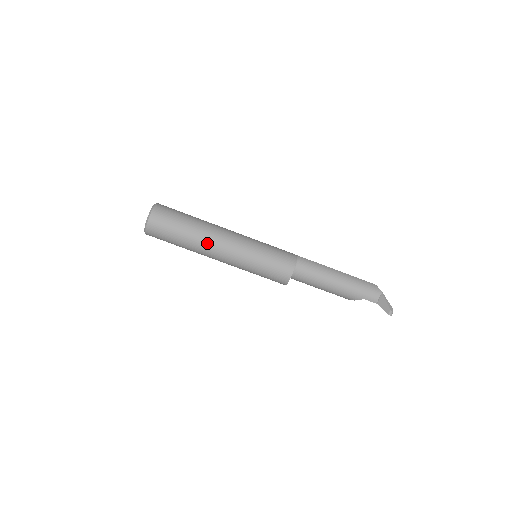
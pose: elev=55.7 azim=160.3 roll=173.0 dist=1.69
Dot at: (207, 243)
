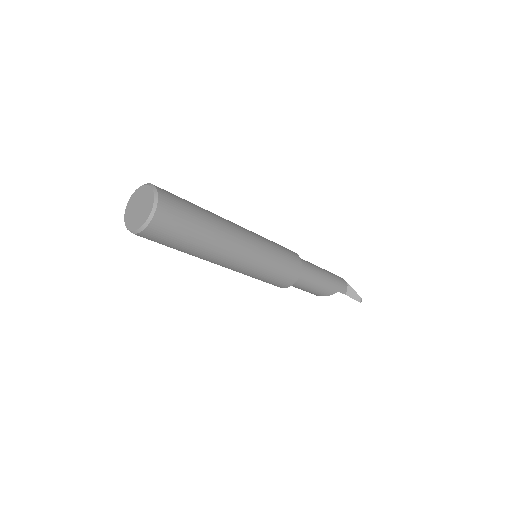
Dot at: (227, 239)
